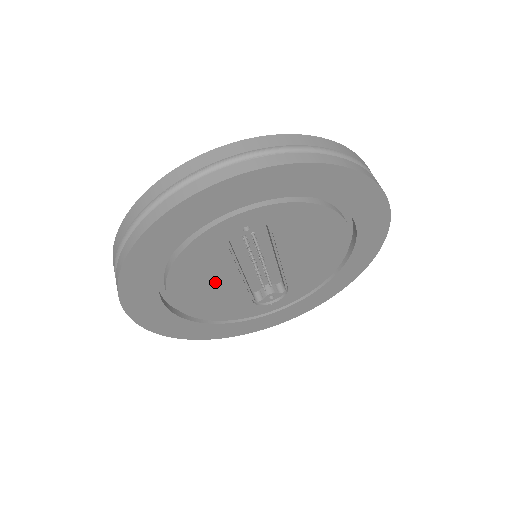
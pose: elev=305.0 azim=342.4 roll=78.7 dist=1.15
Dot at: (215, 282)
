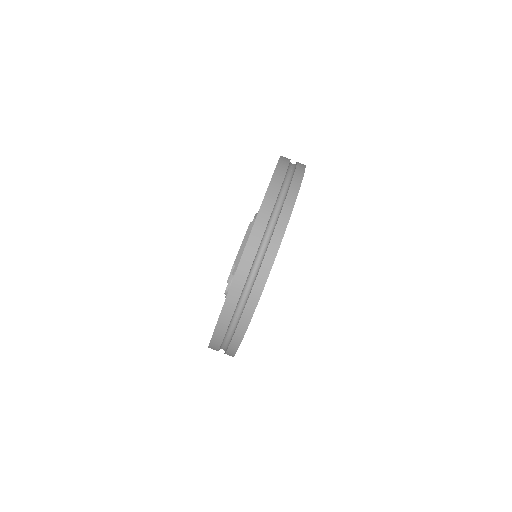
Dot at: occluded
